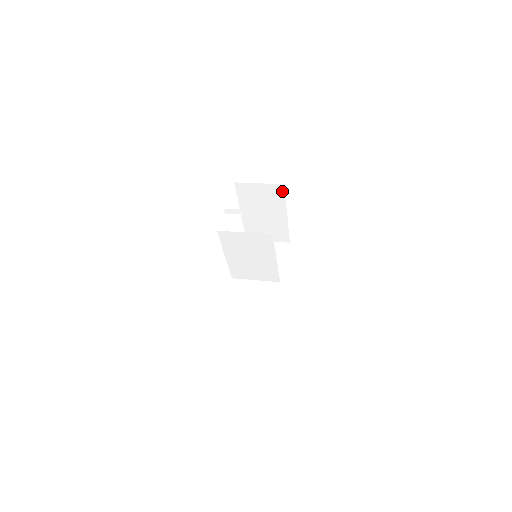
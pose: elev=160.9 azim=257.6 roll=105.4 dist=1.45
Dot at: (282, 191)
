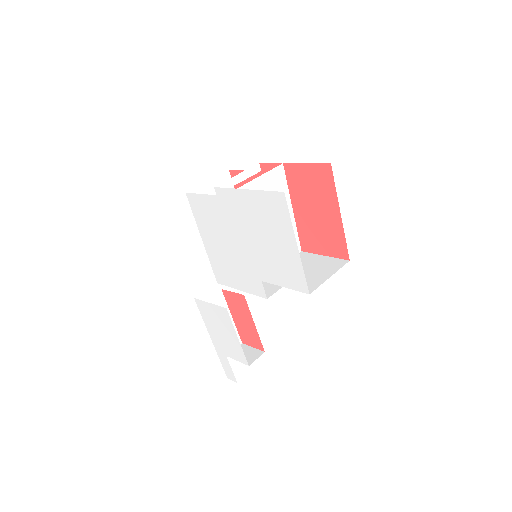
Dot at: occluded
